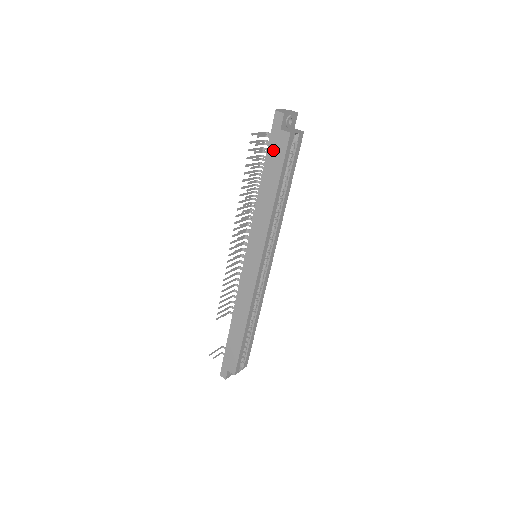
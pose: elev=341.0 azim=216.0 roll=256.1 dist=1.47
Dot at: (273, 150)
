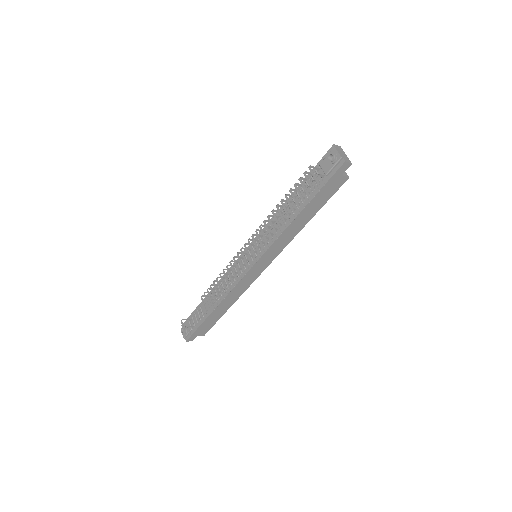
Dot at: (326, 190)
